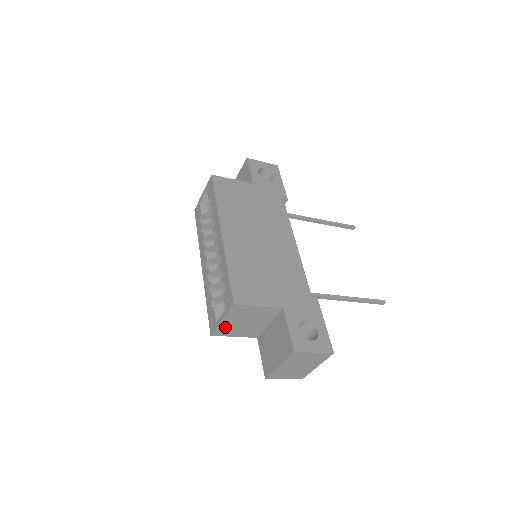
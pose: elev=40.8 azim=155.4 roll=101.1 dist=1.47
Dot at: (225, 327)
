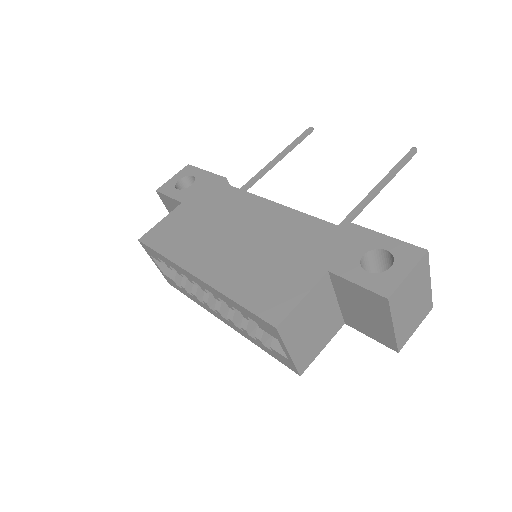
Dot at: (301, 354)
